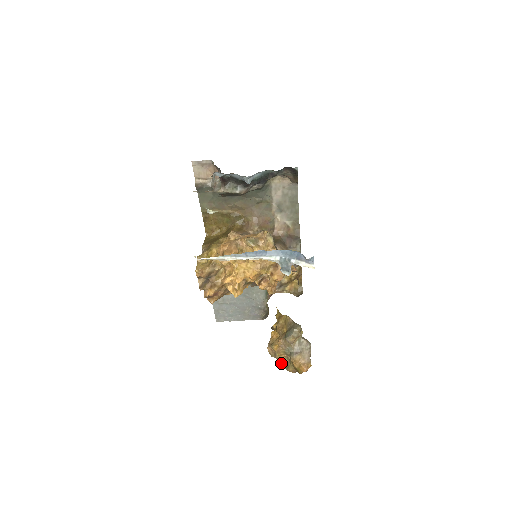
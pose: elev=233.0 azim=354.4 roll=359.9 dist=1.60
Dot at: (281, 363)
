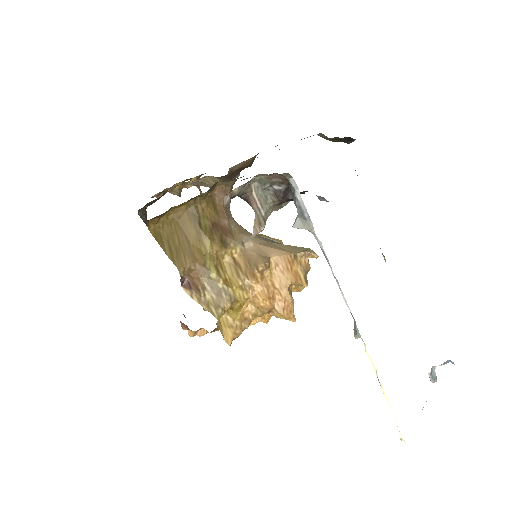
Dot at: occluded
